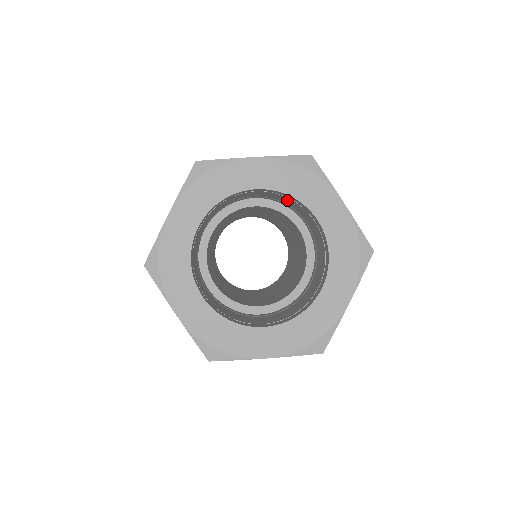
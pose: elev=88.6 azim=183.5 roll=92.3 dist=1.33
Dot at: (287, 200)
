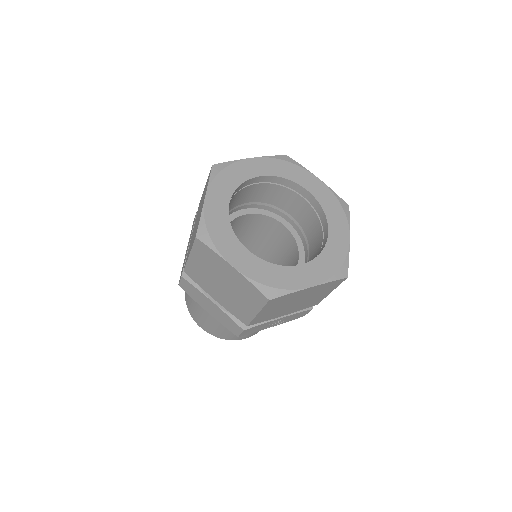
Dot at: (276, 193)
